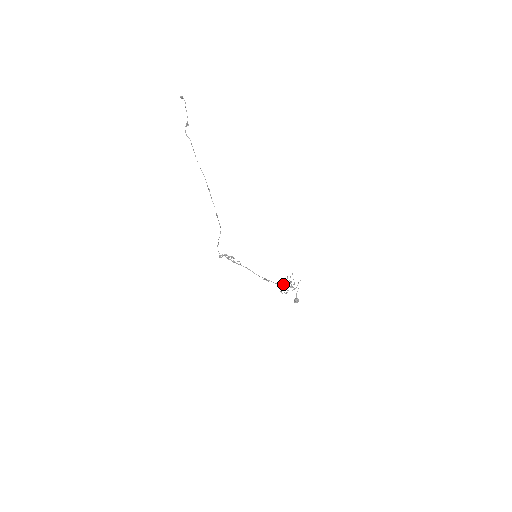
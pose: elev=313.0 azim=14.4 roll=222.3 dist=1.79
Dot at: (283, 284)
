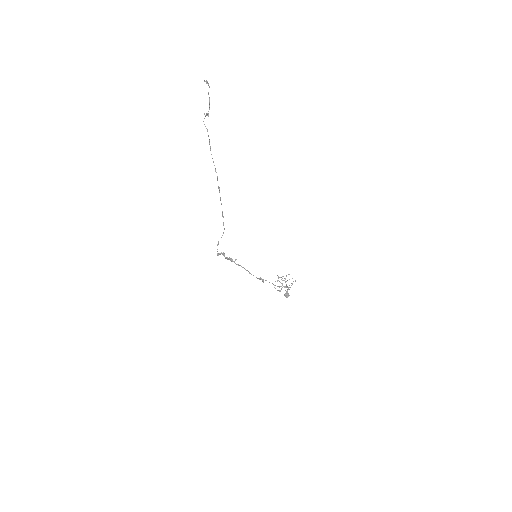
Dot at: (277, 280)
